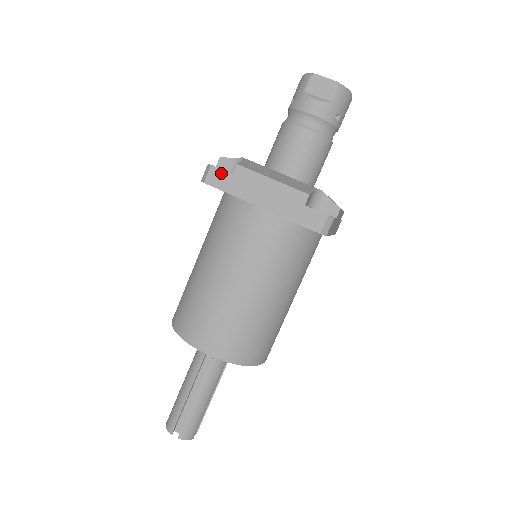
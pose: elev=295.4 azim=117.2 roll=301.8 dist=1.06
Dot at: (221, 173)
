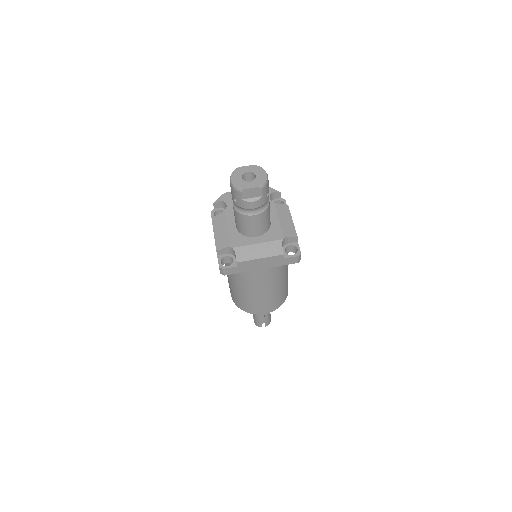
Dot at: (231, 269)
